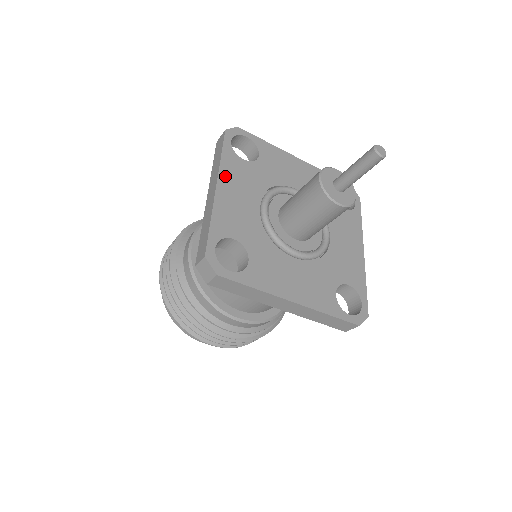
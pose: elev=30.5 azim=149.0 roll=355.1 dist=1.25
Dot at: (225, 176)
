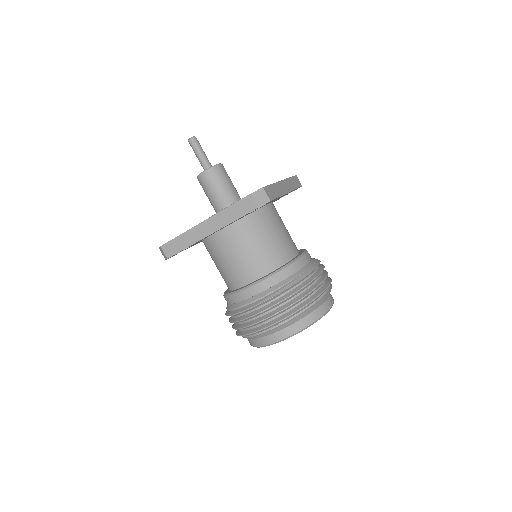
Dot at: occluded
